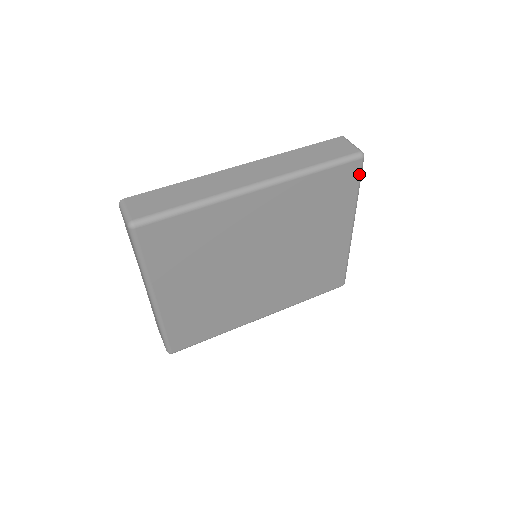
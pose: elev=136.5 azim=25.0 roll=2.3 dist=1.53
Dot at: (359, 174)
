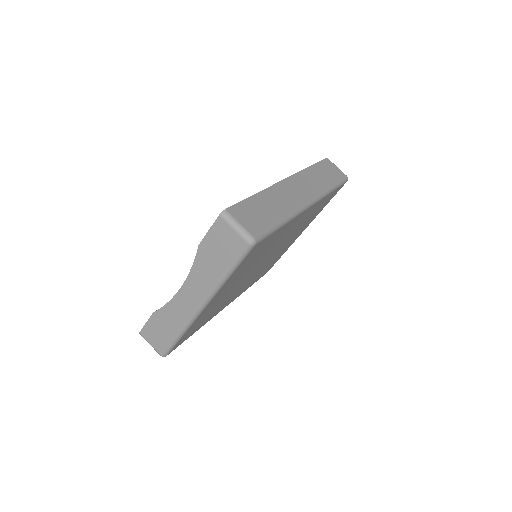
Dot at: occluded
